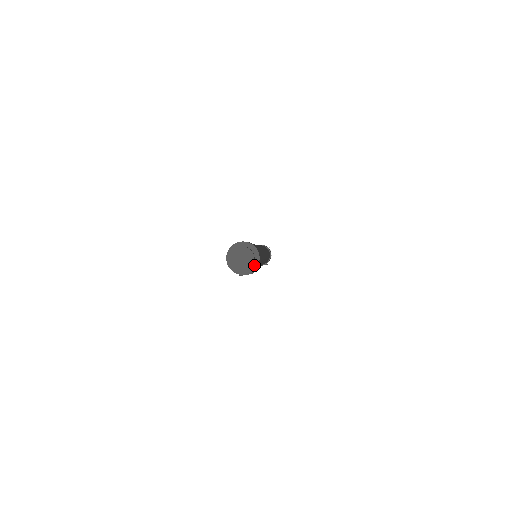
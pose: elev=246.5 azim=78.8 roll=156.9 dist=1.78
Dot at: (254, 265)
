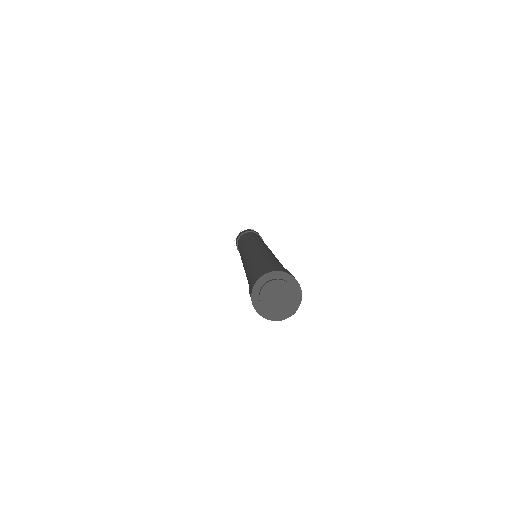
Dot at: (296, 301)
